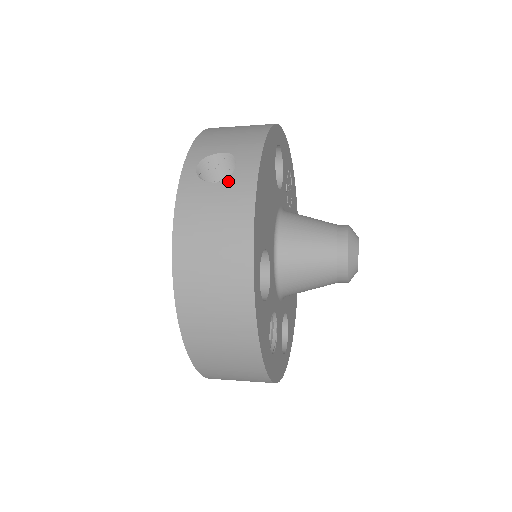
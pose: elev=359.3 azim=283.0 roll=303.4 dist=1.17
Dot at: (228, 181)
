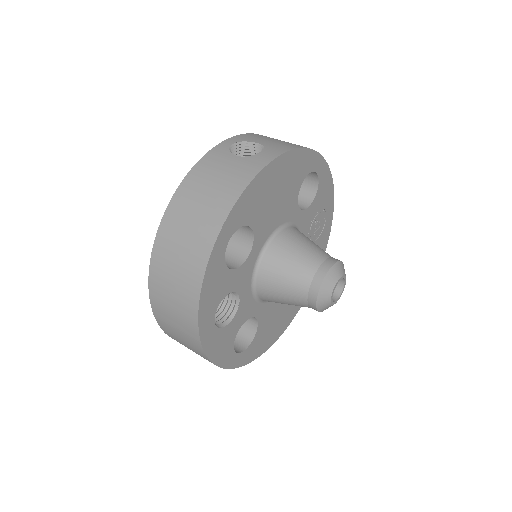
Dot at: (247, 158)
